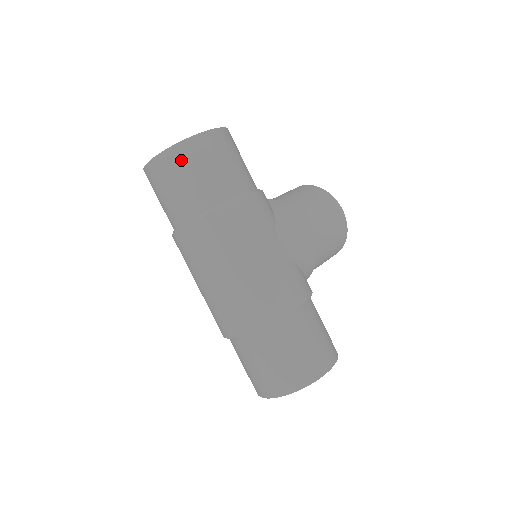
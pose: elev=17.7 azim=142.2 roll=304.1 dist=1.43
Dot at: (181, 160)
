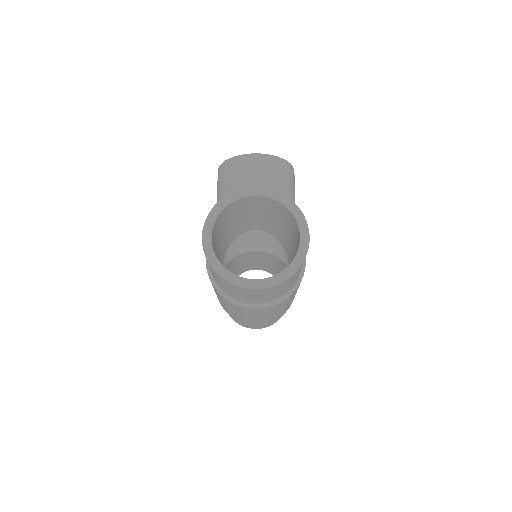
Dot at: (291, 280)
